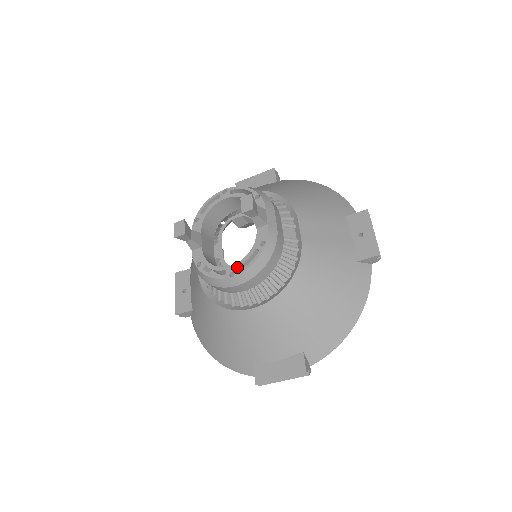
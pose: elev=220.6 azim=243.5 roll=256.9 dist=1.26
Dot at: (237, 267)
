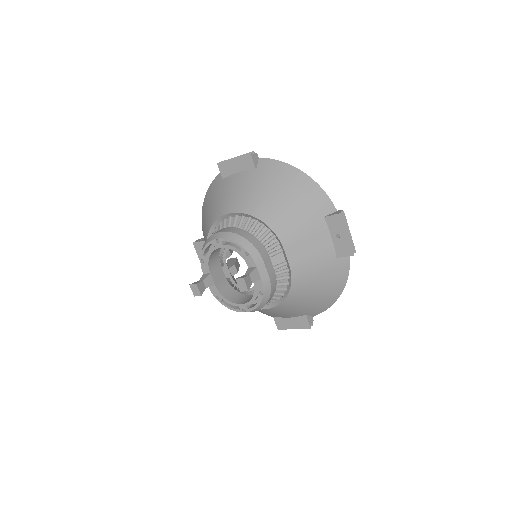
Dot at: (246, 305)
